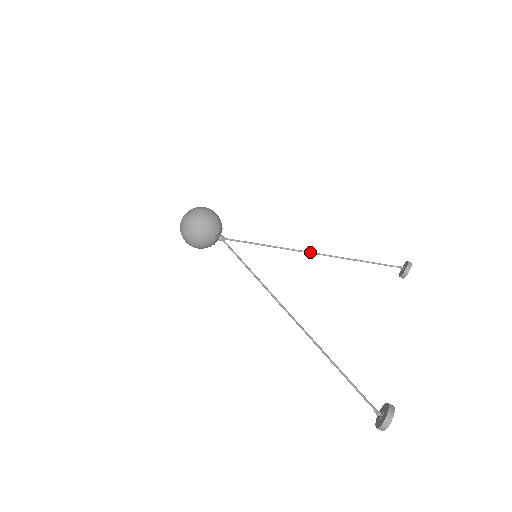
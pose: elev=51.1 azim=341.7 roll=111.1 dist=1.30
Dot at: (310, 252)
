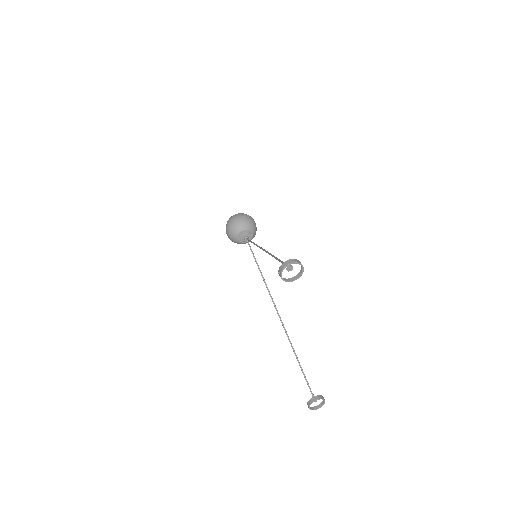
Dot at: occluded
